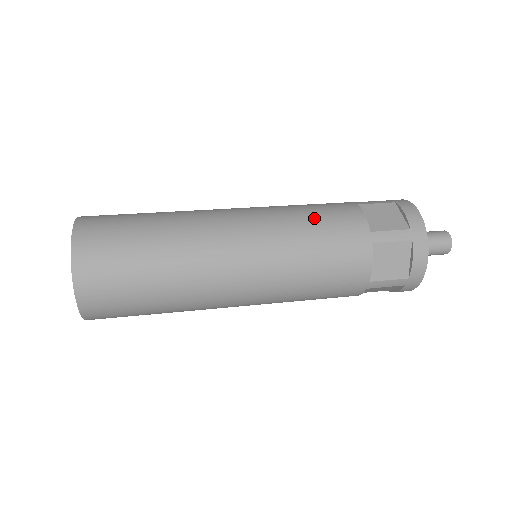
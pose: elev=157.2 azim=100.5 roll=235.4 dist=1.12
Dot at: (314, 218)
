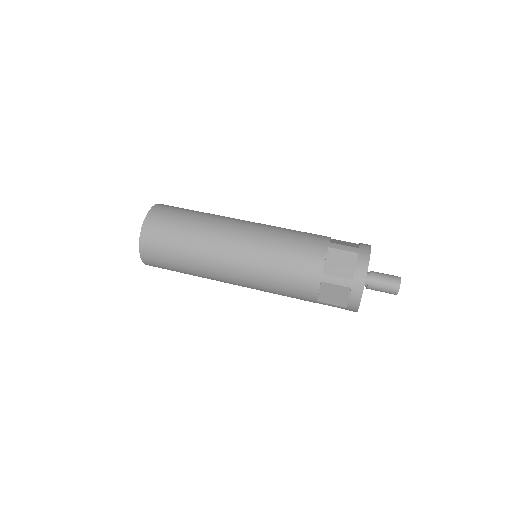
Dot at: (288, 252)
